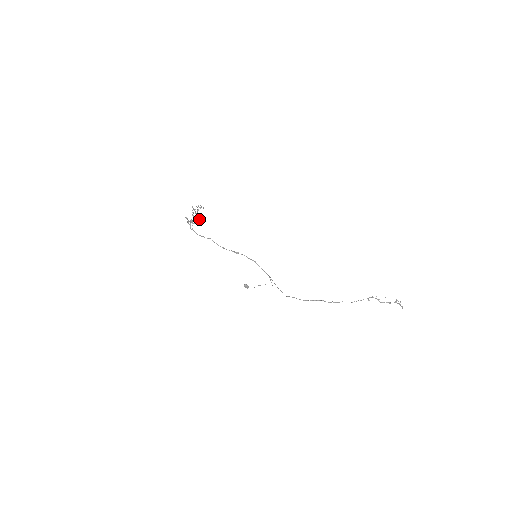
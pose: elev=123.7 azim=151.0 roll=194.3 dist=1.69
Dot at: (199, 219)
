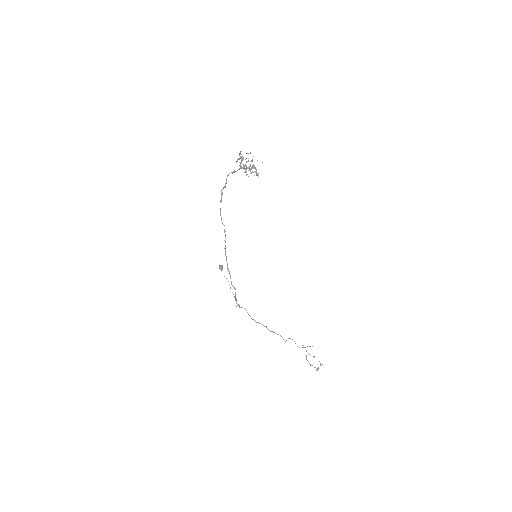
Dot at: (250, 168)
